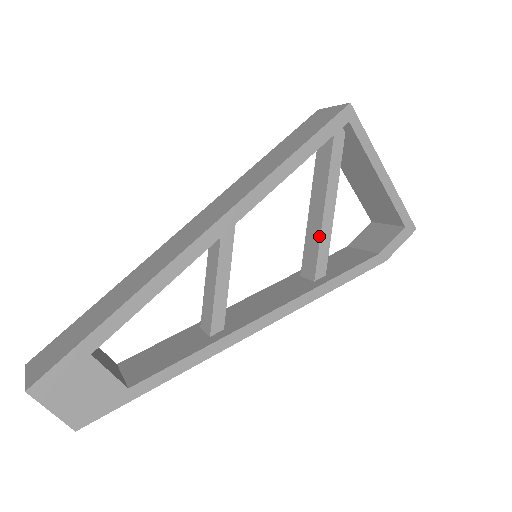
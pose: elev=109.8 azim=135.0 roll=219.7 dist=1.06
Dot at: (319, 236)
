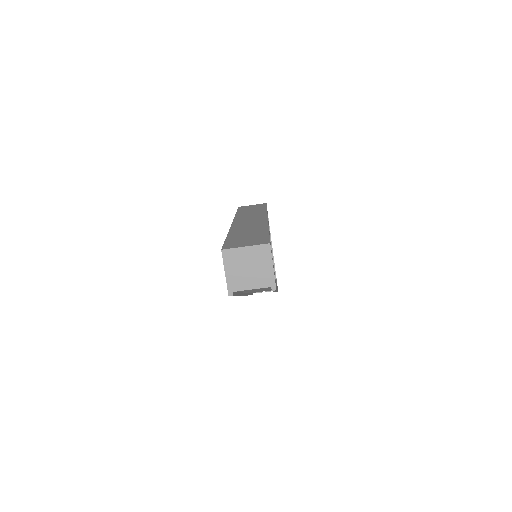
Dot at: occluded
